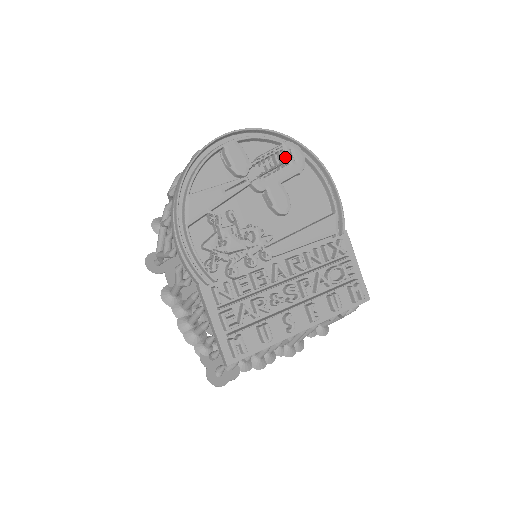
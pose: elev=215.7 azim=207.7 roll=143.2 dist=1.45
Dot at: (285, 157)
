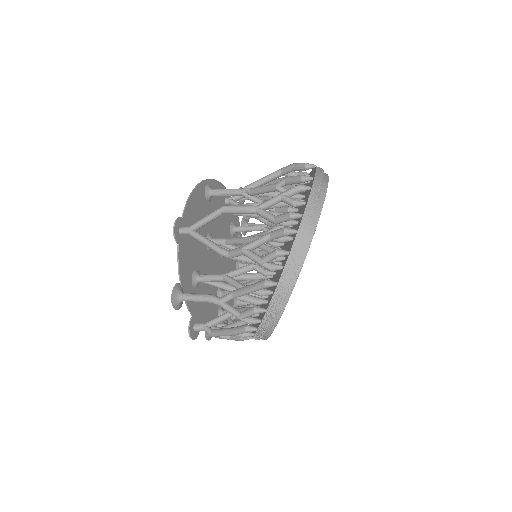
Dot at: occluded
